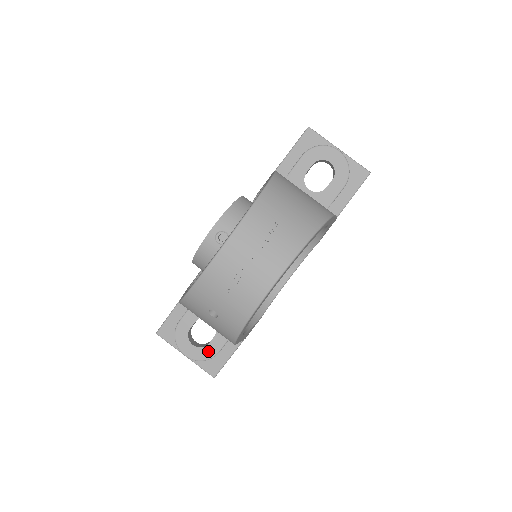
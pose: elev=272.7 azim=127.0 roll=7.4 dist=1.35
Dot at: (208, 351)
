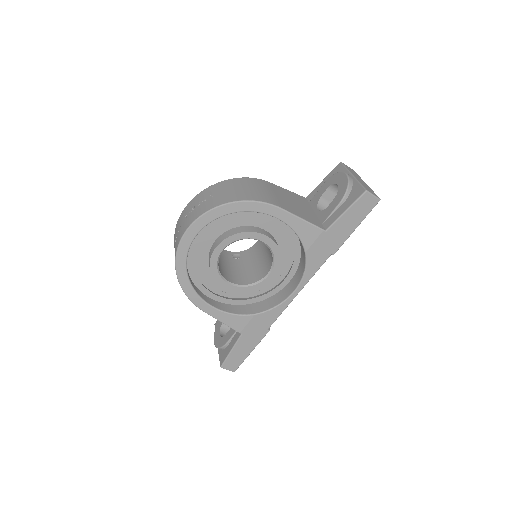
Dot at: (223, 340)
